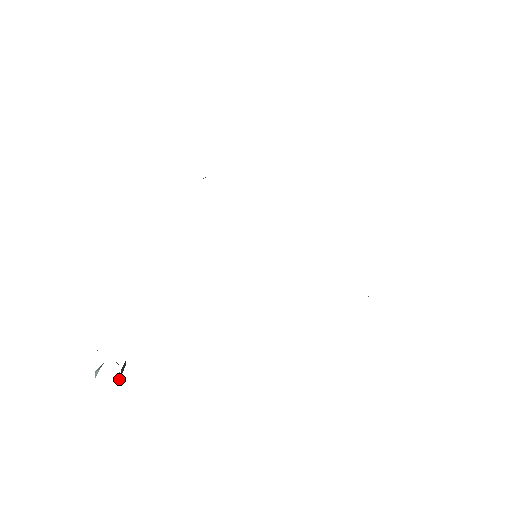
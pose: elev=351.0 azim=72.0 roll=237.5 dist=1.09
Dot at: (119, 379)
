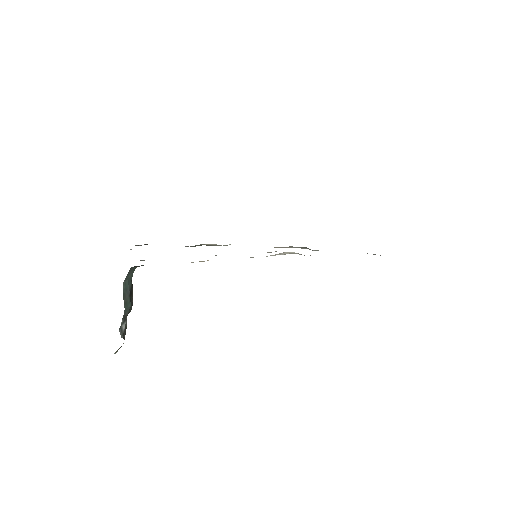
Dot at: (123, 338)
